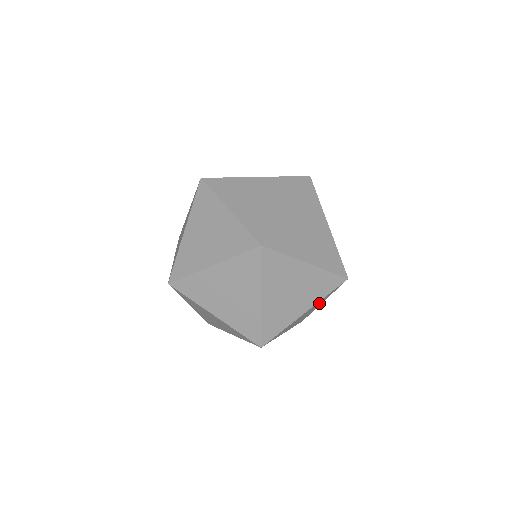
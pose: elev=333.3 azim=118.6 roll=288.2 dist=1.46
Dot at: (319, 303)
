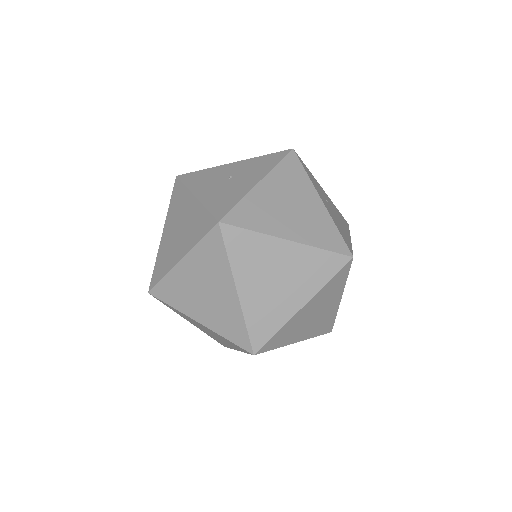
Dot at: occluded
